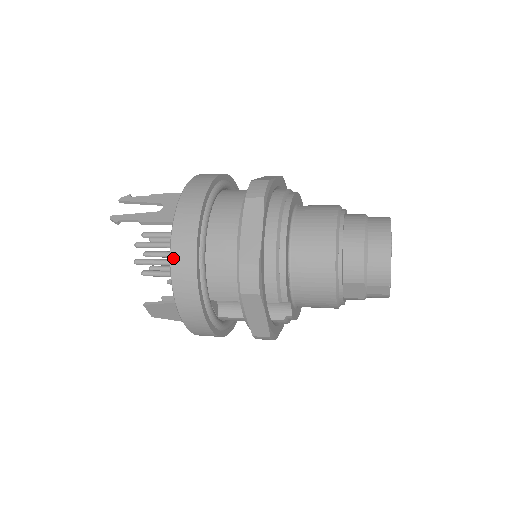
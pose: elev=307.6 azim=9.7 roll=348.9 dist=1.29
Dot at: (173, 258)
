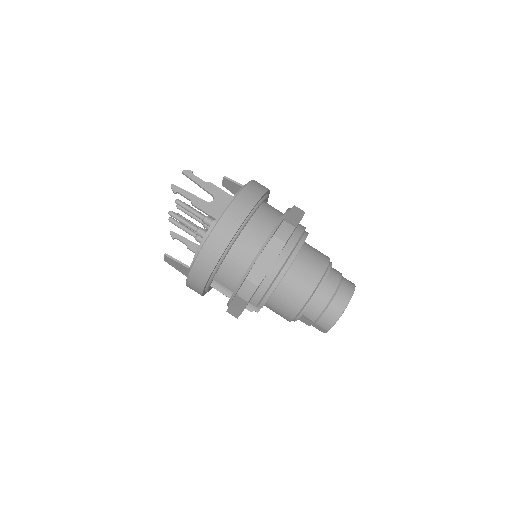
Dot at: (204, 248)
